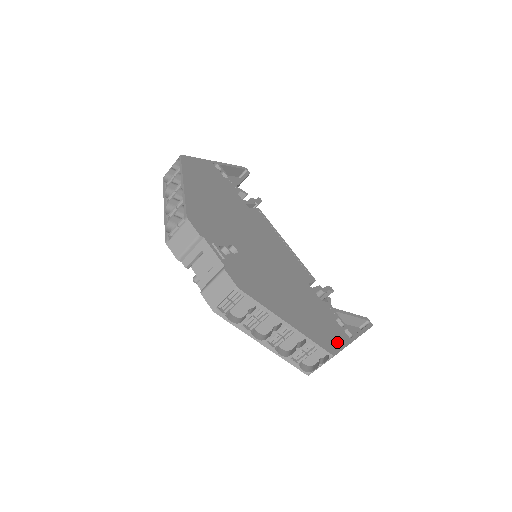
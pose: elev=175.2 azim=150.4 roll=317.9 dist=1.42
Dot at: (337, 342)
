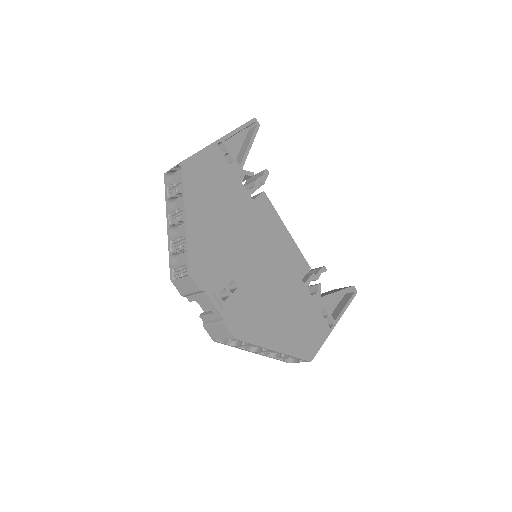
Dot at: (317, 342)
